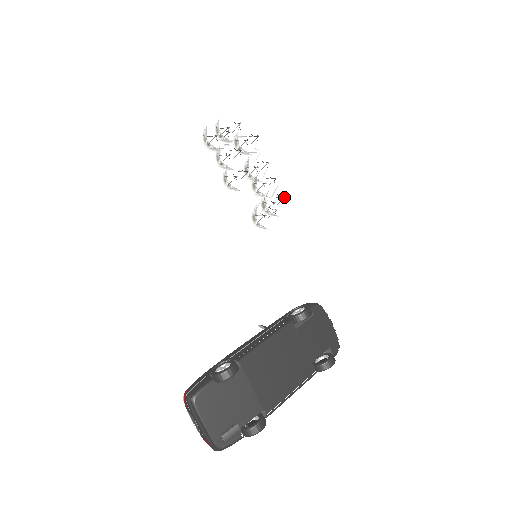
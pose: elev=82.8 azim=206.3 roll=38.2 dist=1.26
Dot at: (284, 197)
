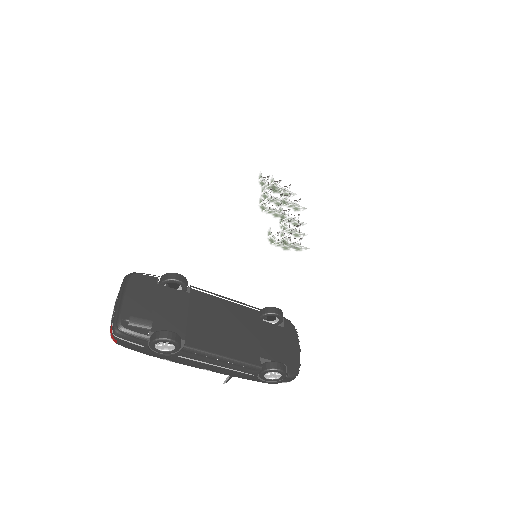
Dot at: (302, 238)
